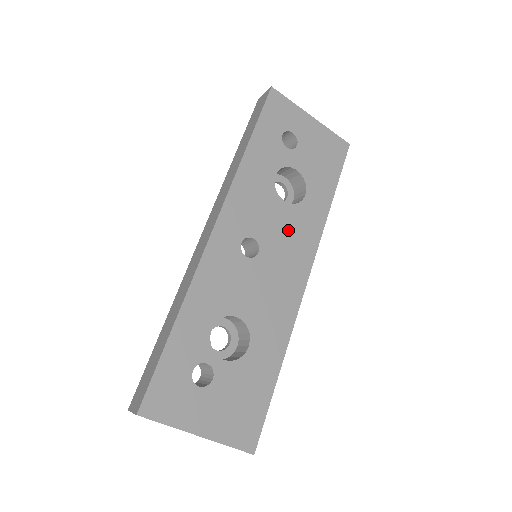
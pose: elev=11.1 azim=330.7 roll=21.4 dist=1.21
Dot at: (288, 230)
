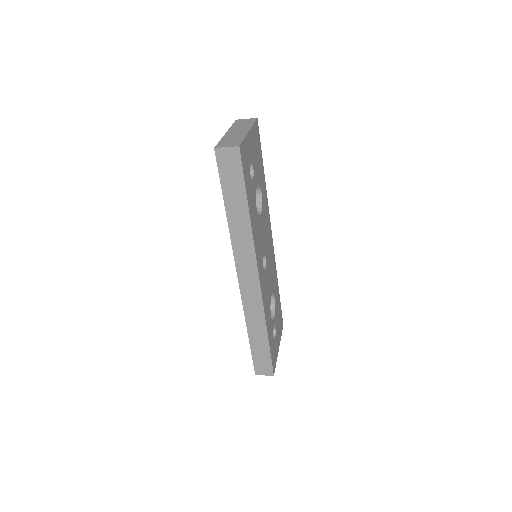
Dot at: (265, 227)
